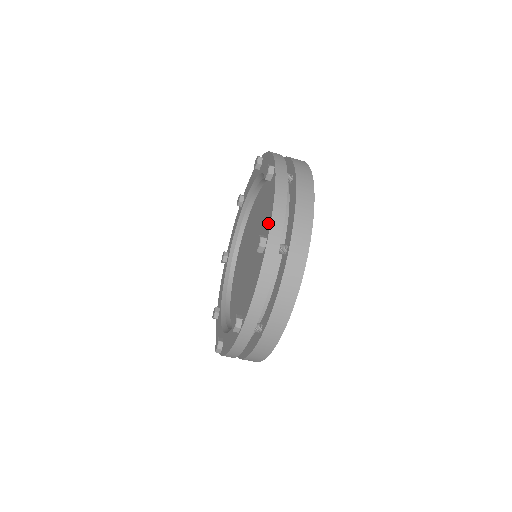
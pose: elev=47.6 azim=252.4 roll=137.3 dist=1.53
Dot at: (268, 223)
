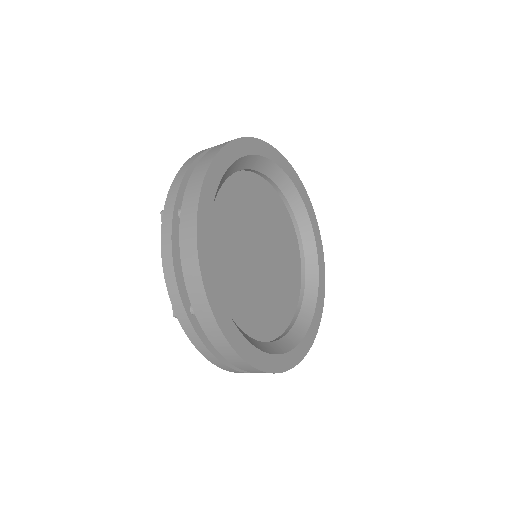
Dot at: occluded
